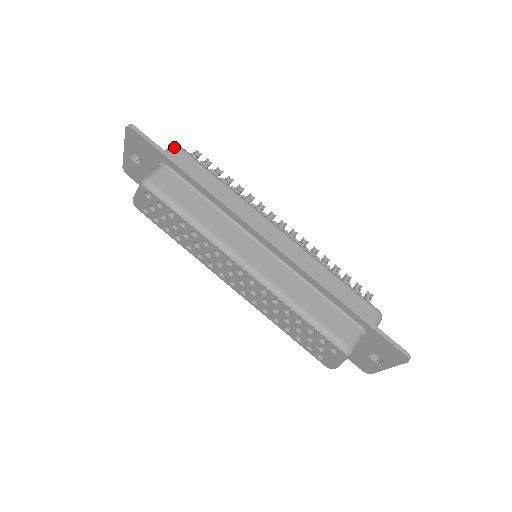
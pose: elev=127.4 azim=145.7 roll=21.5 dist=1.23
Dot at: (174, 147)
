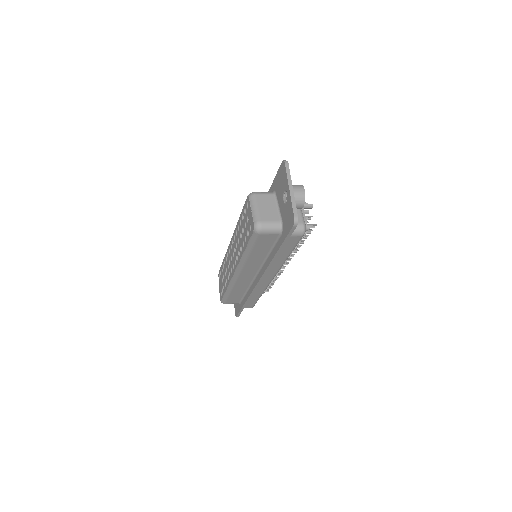
Dot at: occluded
